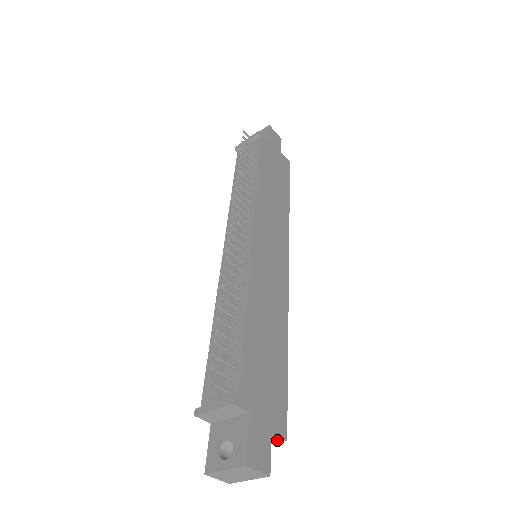
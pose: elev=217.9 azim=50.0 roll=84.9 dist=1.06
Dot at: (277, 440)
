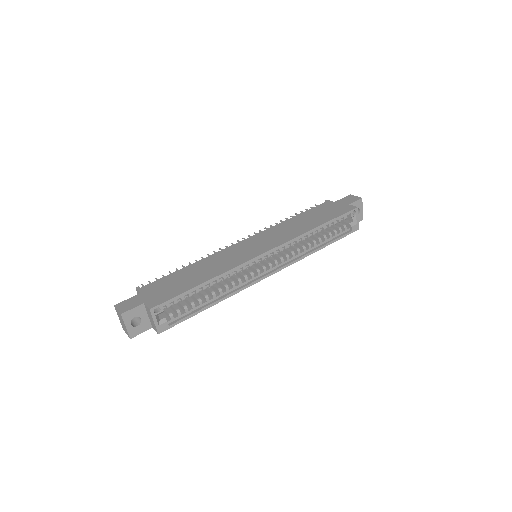
Dot at: (150, 312)
